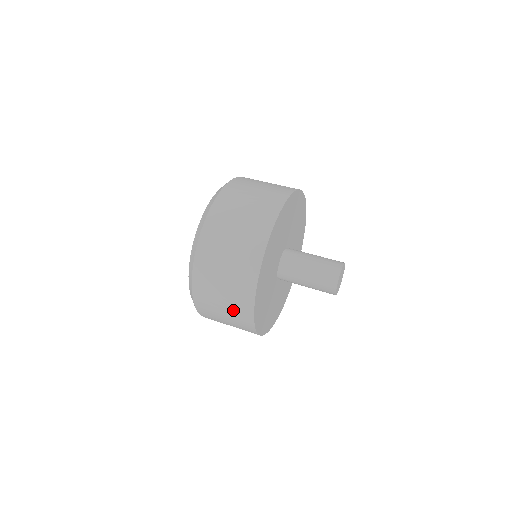
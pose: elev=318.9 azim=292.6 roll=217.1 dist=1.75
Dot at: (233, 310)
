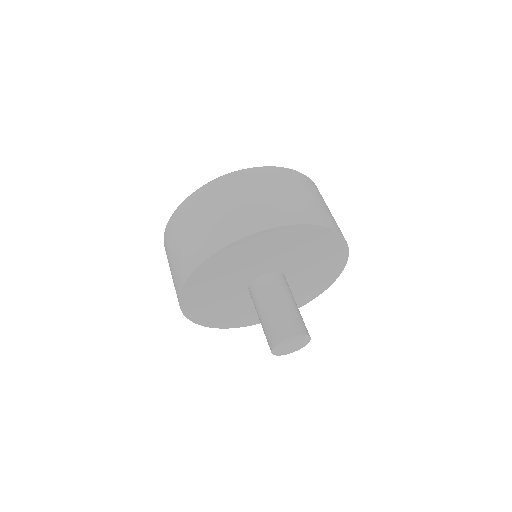
Dot at: occluded
